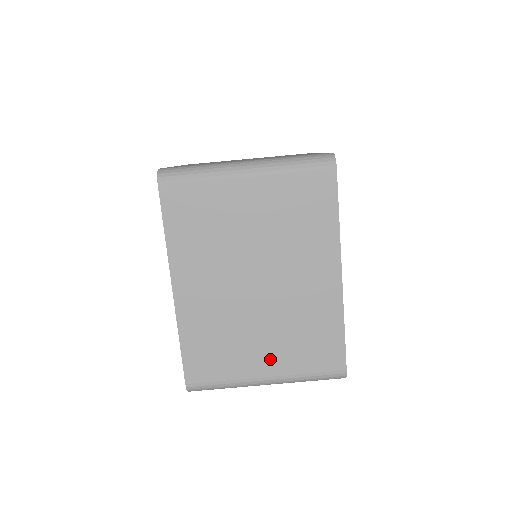
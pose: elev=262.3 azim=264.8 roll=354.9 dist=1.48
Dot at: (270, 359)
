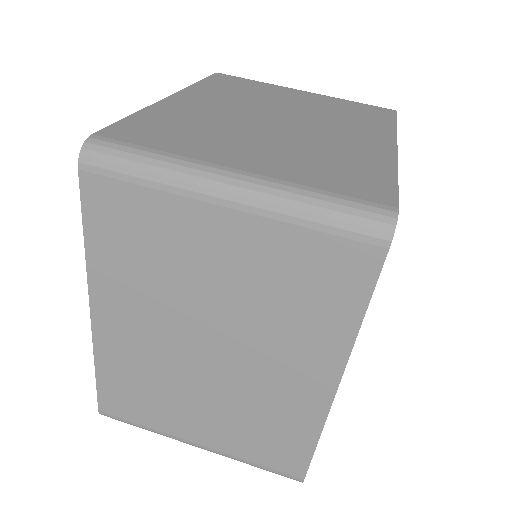
Dot at: (258, 160)
